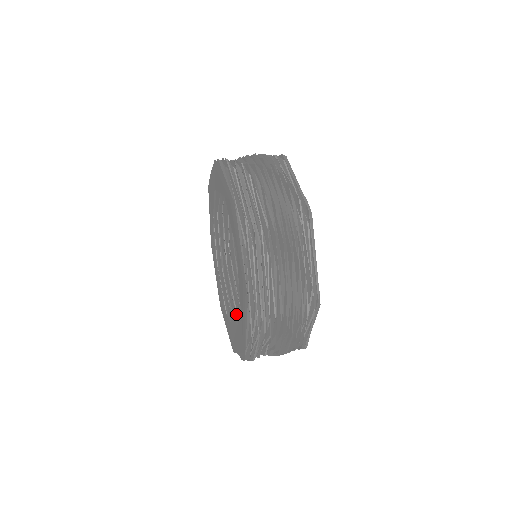
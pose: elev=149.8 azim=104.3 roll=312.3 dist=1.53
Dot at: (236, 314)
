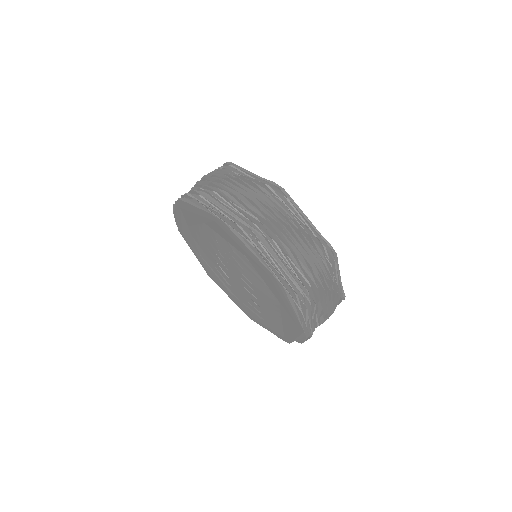
Dot at: (238, 289)
